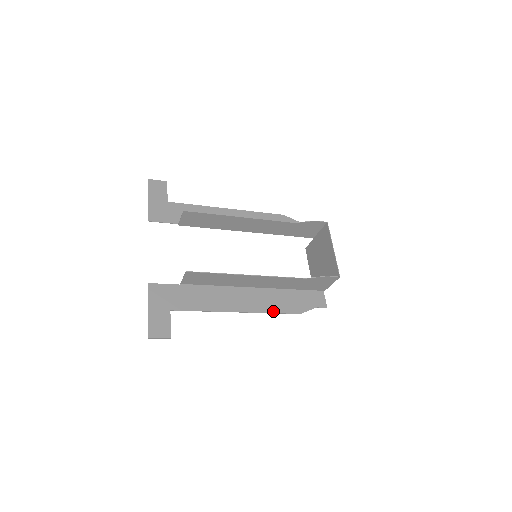
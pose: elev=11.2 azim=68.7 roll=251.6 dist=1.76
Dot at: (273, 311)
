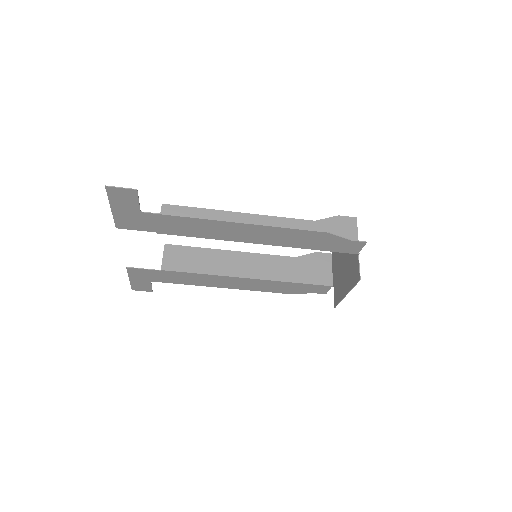
Dot at: (286, 229)
